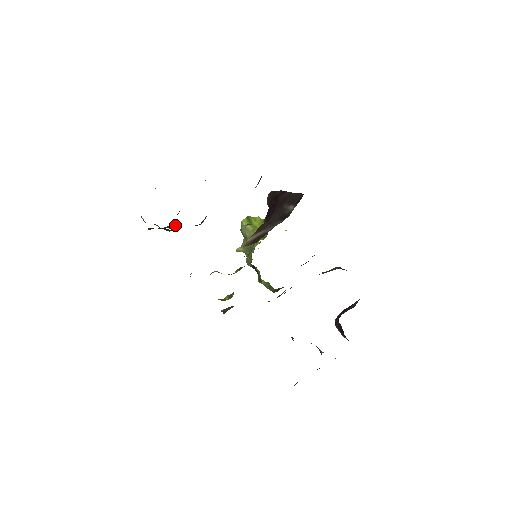
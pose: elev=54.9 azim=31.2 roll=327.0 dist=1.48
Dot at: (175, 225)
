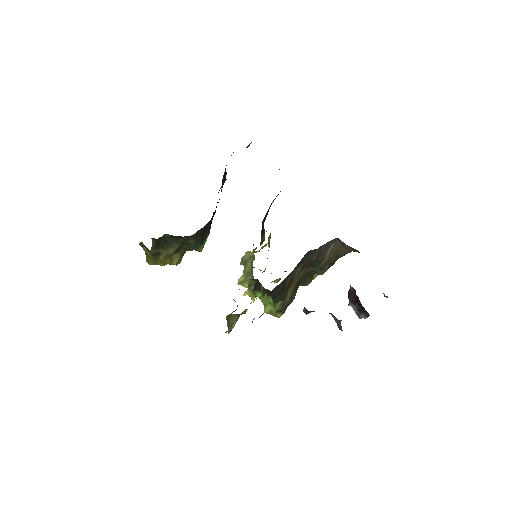
Dot at: (177, 255)
